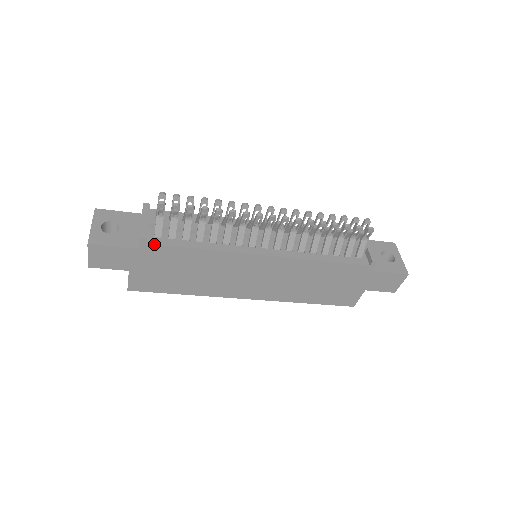
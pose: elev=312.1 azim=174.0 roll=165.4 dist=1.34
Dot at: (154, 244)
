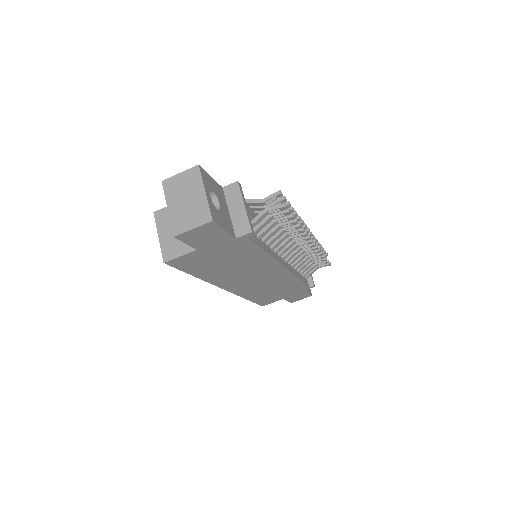
Dot at: (251, 239)
